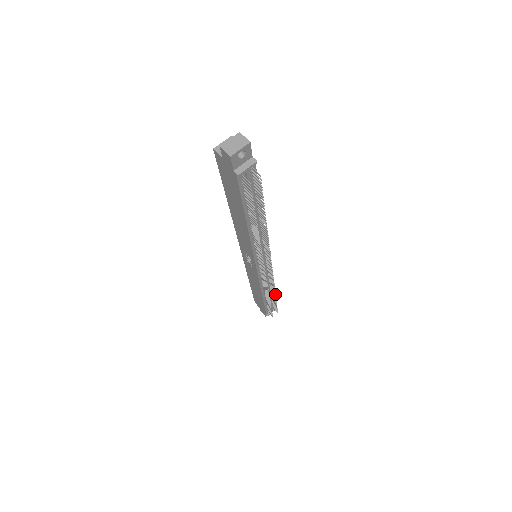
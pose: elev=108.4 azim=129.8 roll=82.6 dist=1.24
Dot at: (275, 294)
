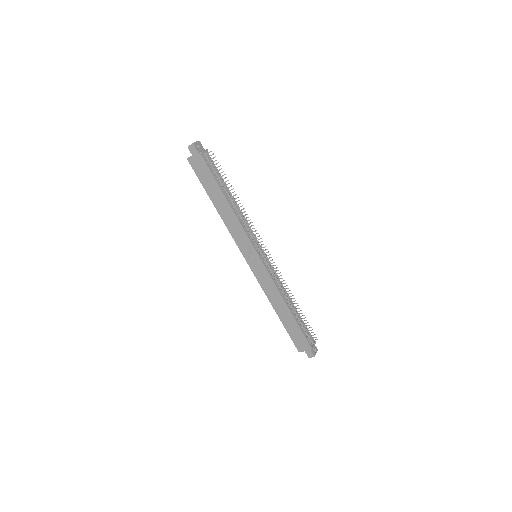
Dot at: (294, 298)
